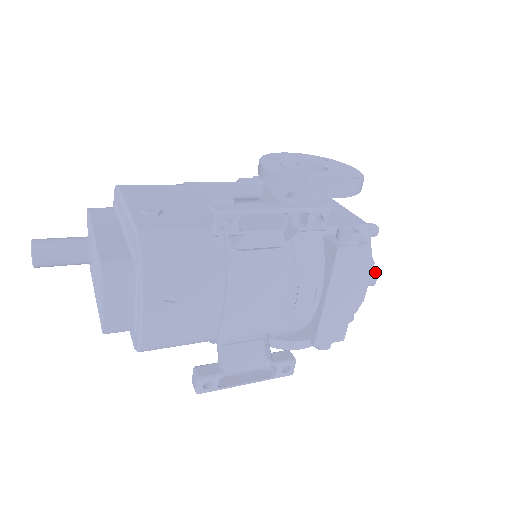
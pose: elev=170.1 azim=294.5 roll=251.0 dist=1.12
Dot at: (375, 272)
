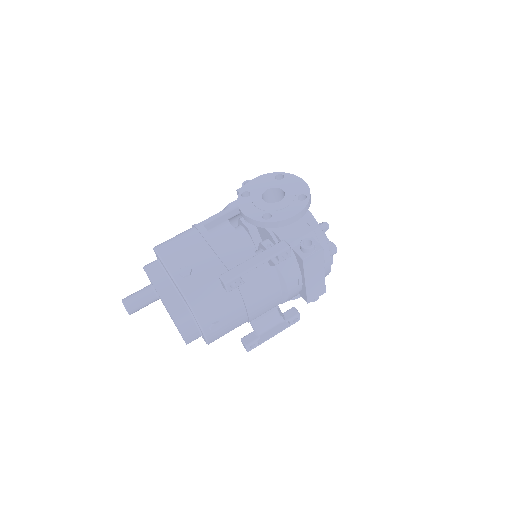
Dot at: (335, 246)
